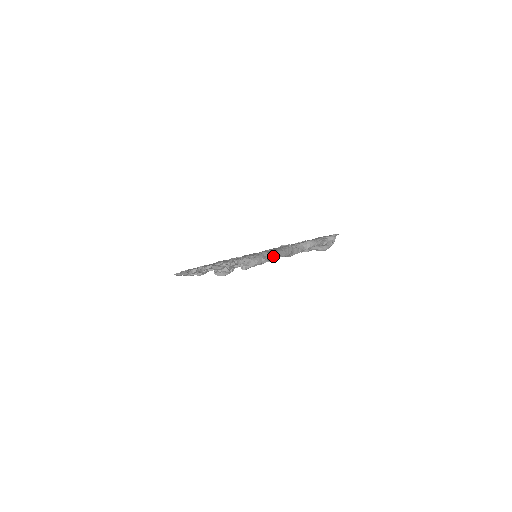
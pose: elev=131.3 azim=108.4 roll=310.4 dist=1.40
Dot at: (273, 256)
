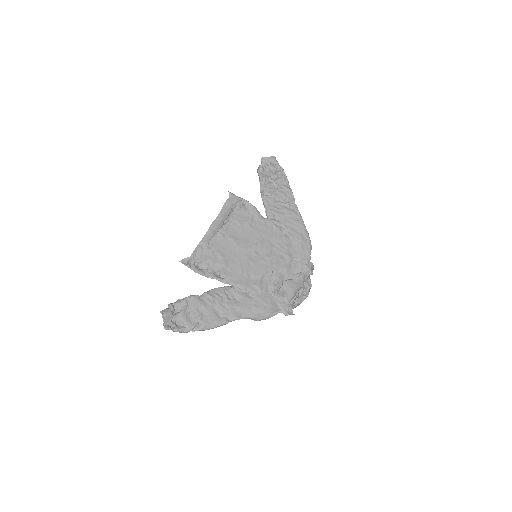
Dot at: (201, 330)
